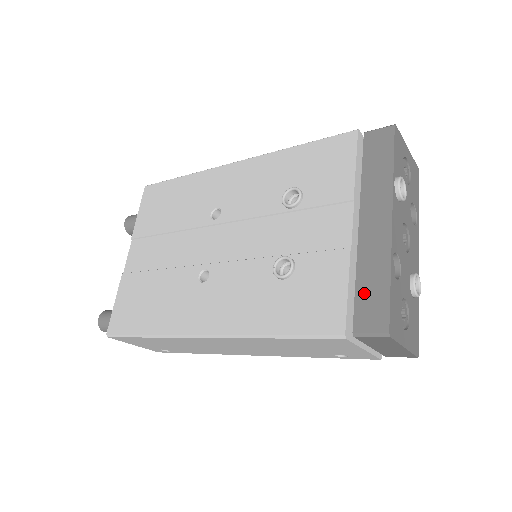
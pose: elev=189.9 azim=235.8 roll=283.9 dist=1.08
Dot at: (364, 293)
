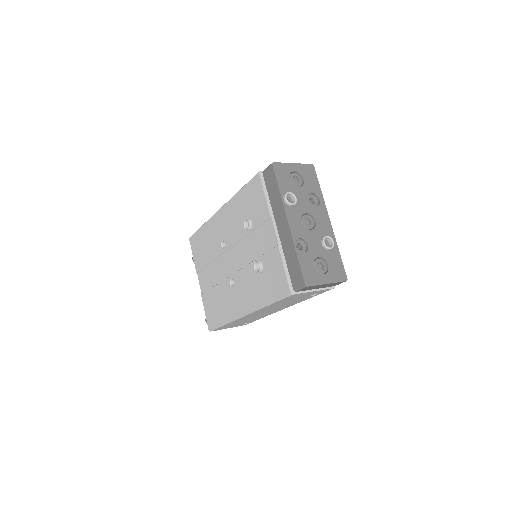
Dot at: (291, 268)
